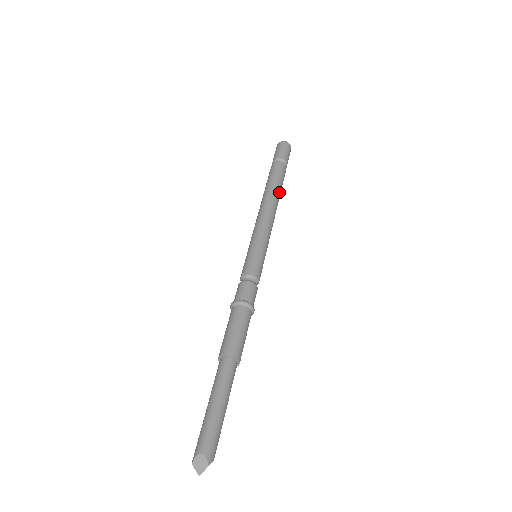
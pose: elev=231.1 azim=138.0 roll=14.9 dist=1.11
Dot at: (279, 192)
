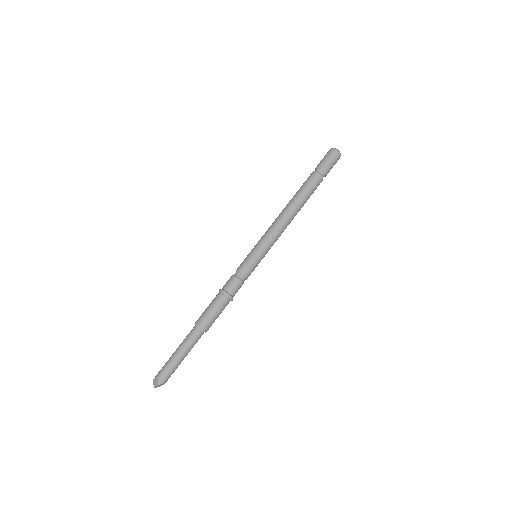
Dot at: (302, 202)
